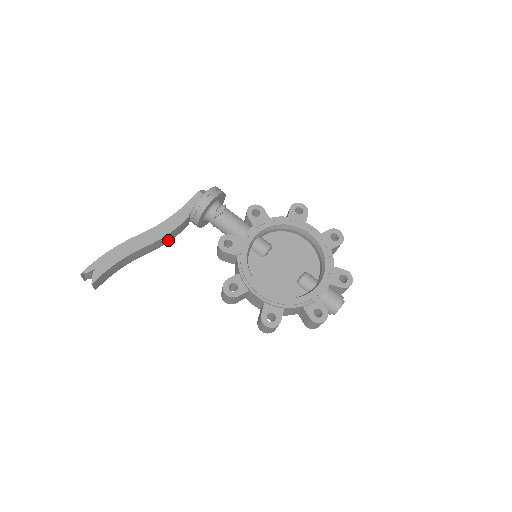
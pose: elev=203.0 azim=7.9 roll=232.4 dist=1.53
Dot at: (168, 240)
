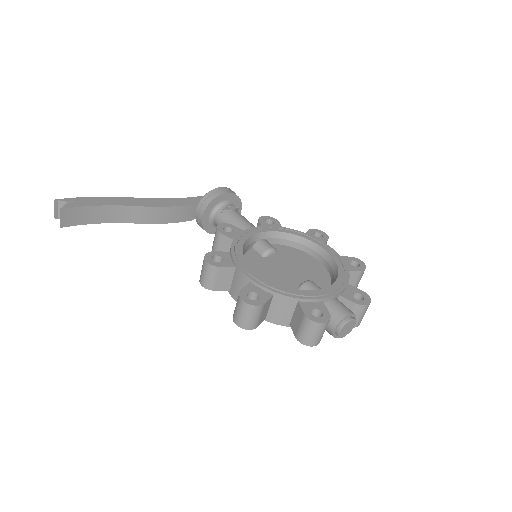
Dot at: (164, 220)
